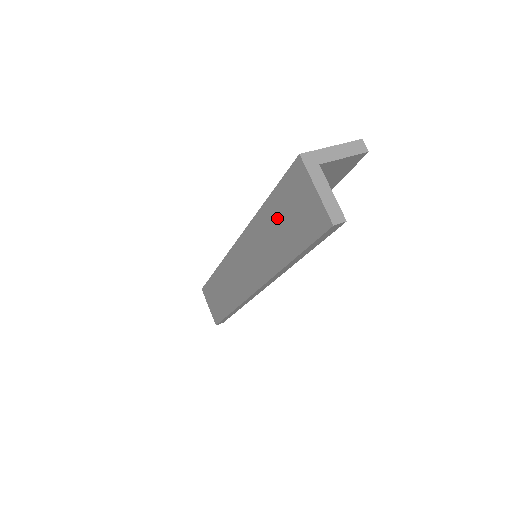
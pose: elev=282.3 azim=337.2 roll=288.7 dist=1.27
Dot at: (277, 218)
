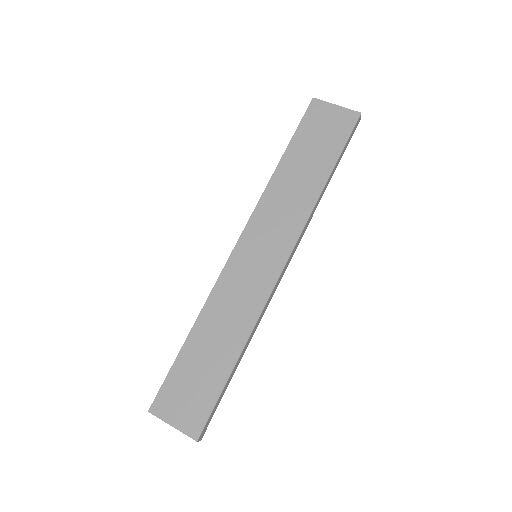
Dot at: (302, 155)
